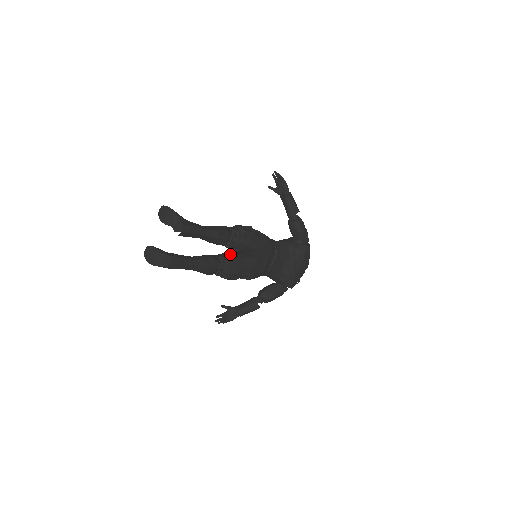
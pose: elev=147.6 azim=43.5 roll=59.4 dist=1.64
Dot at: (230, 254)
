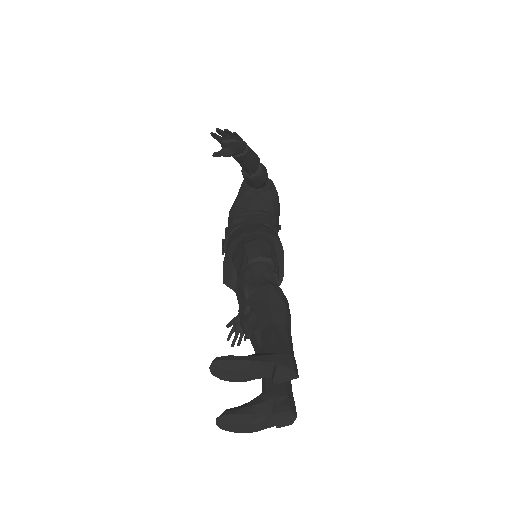
Dot at: occluded
